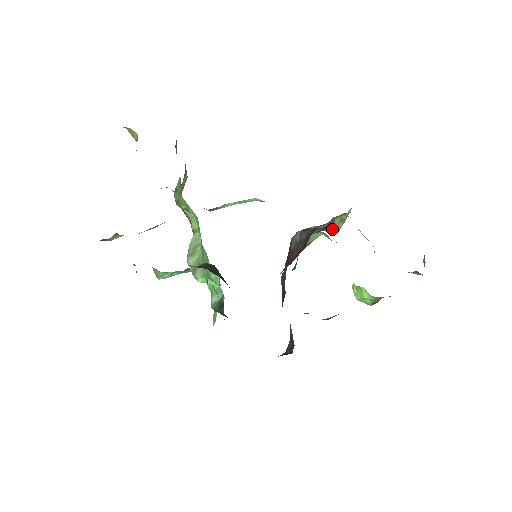
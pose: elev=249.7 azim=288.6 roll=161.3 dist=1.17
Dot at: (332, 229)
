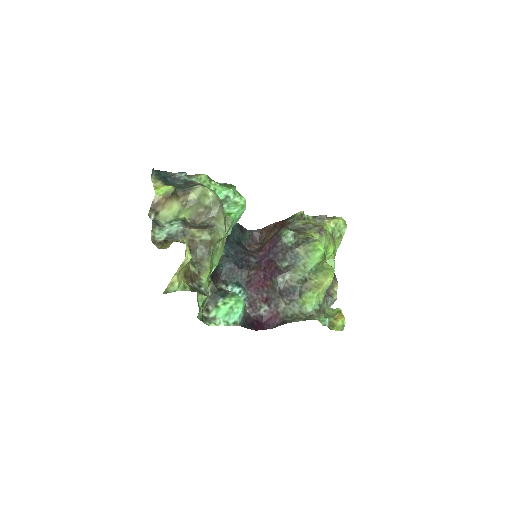
Dot at: (294, 300)
